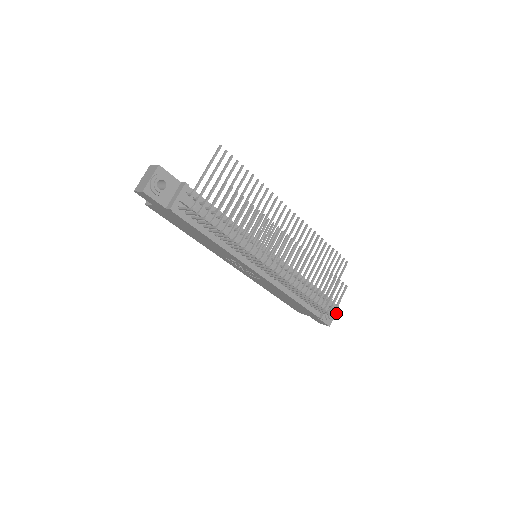
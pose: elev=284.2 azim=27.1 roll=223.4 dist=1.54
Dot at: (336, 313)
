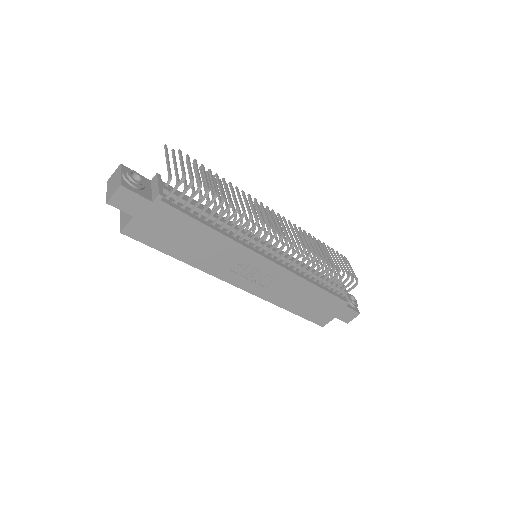
Dot at: (354, 299)
